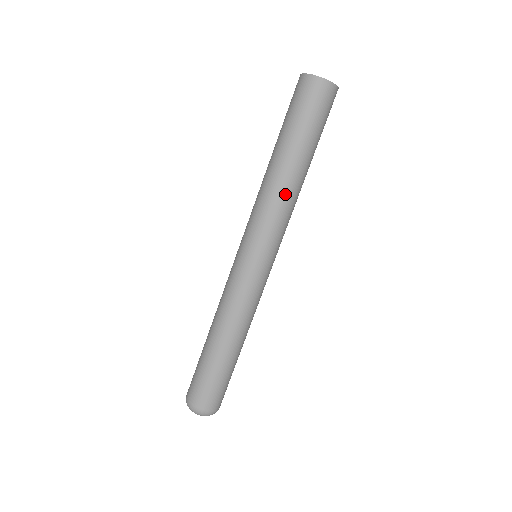
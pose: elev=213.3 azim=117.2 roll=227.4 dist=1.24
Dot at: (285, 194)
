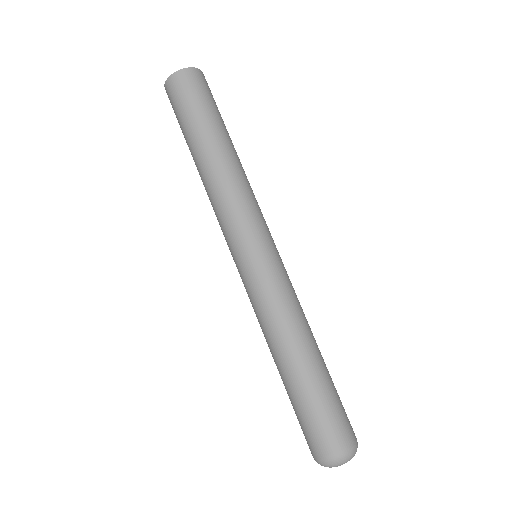
Dot at: (220, 180)
